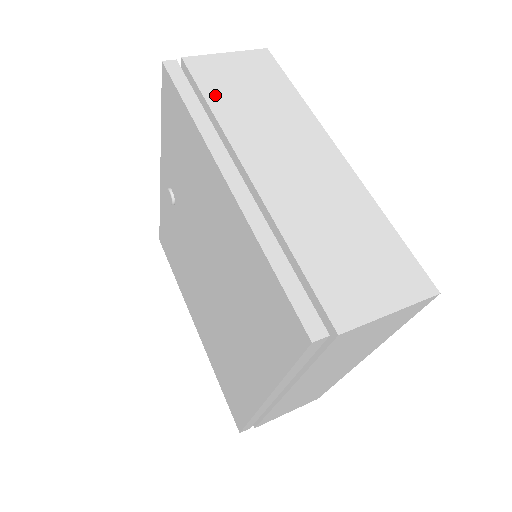
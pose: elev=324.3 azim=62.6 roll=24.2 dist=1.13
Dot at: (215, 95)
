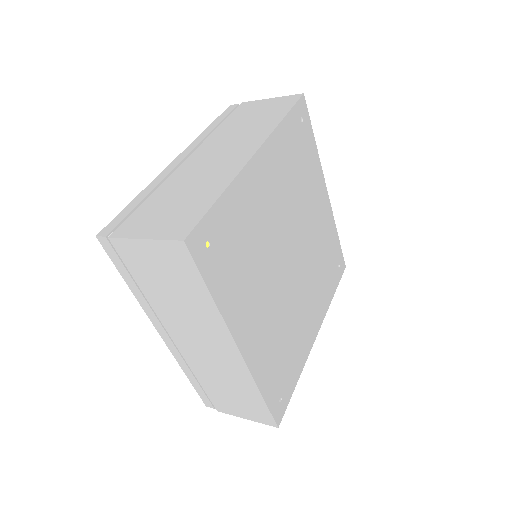
Dot at: (231, 120)
